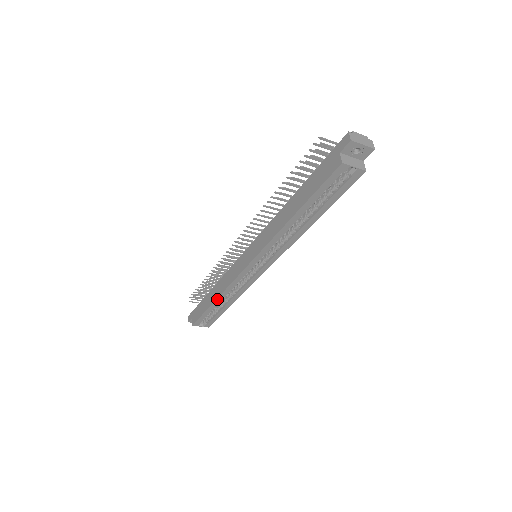
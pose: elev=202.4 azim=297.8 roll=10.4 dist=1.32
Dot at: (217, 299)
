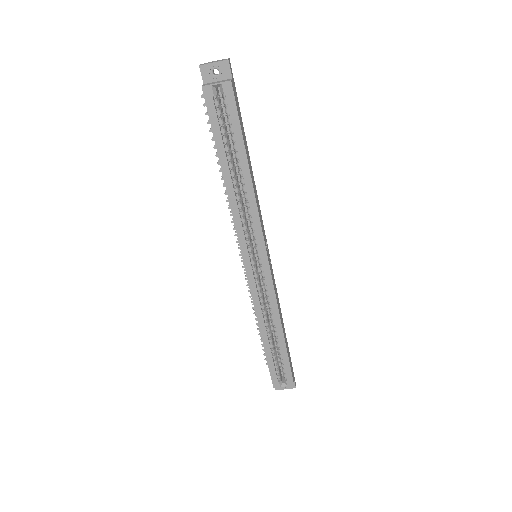
Dot at: (261, 332)
